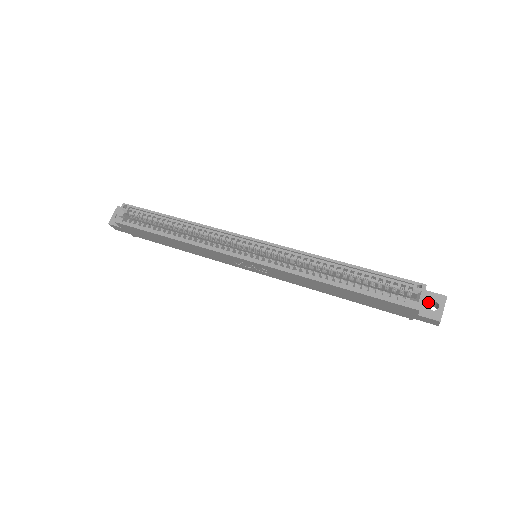
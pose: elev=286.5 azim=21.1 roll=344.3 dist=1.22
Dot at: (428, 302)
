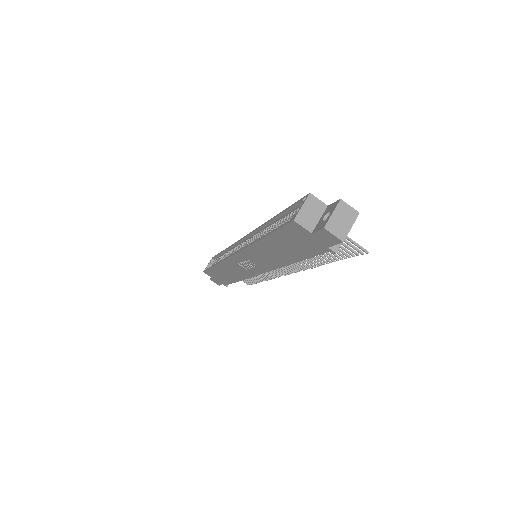
Dot at: (324, 215)
